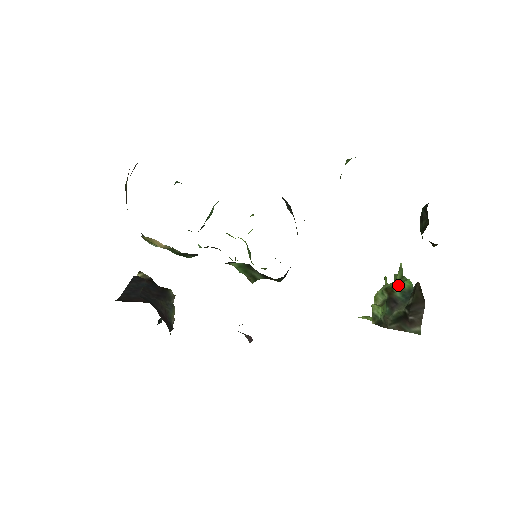
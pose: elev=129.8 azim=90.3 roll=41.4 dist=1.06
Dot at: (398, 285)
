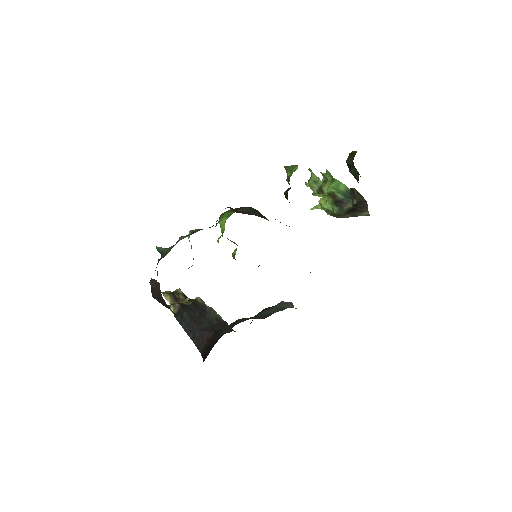
Dot at: (336, 190)
